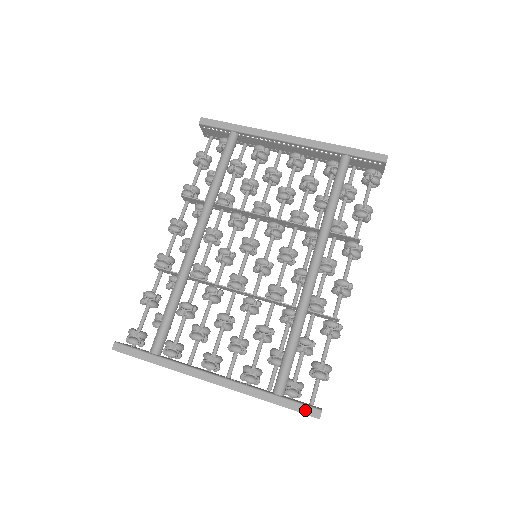
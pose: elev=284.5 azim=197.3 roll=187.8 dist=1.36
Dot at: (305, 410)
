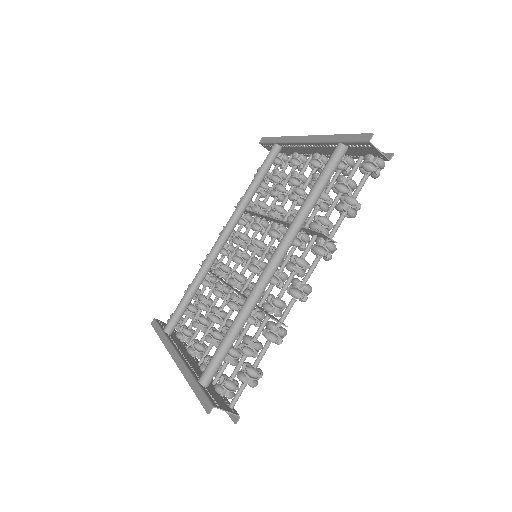
Dot at: (204, 402)
